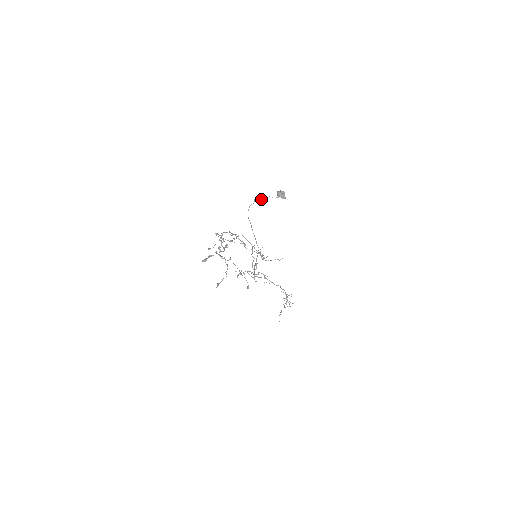
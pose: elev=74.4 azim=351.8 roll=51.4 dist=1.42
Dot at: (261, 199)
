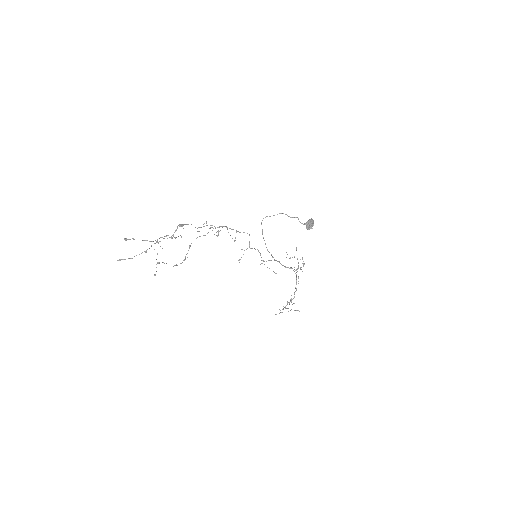
Dot at: (289, 216)
